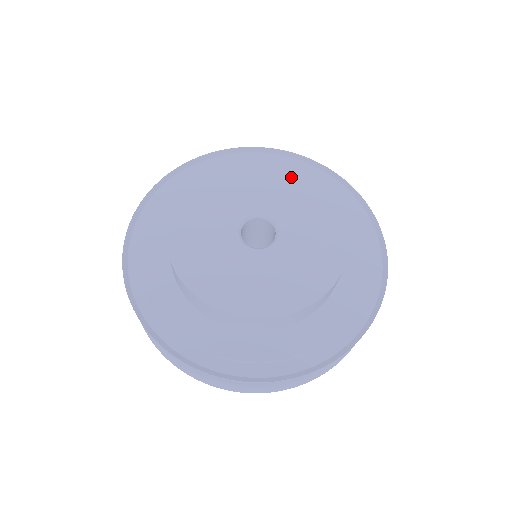
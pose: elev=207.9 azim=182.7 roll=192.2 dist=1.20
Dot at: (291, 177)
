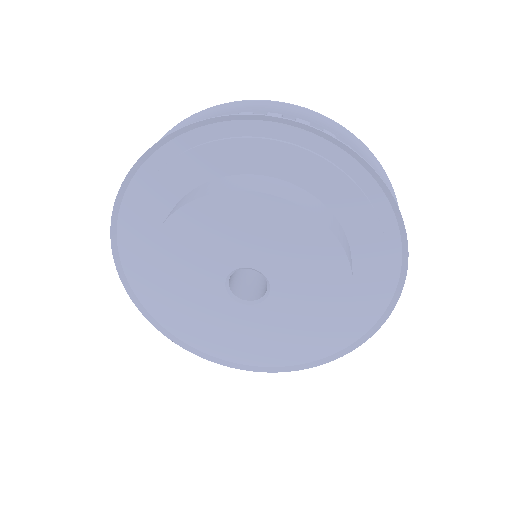
Dot at: (328, 255)
